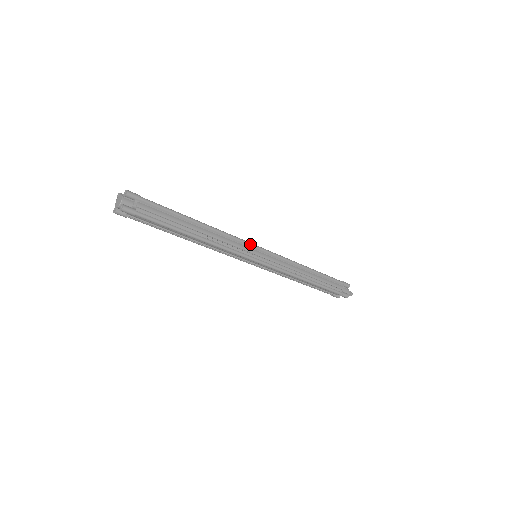
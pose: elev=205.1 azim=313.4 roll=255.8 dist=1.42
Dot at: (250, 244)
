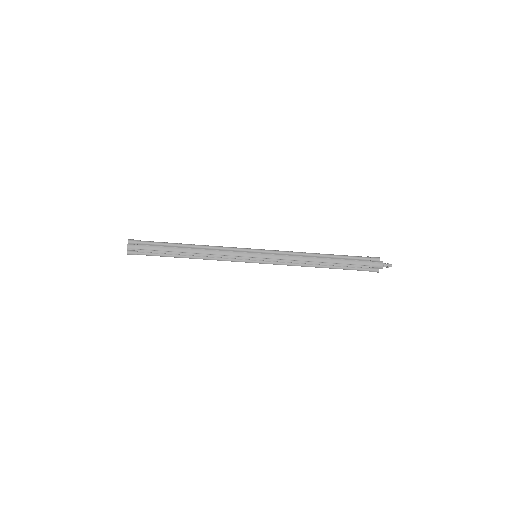
Dot at: (242, 250)
